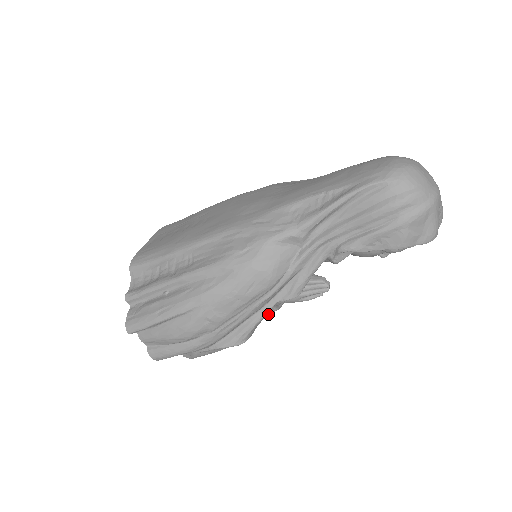
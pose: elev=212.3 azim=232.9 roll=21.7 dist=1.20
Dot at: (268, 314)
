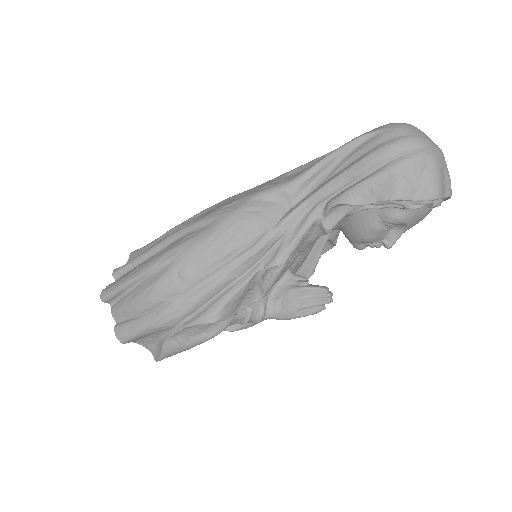
Dot at: (252, 303)
